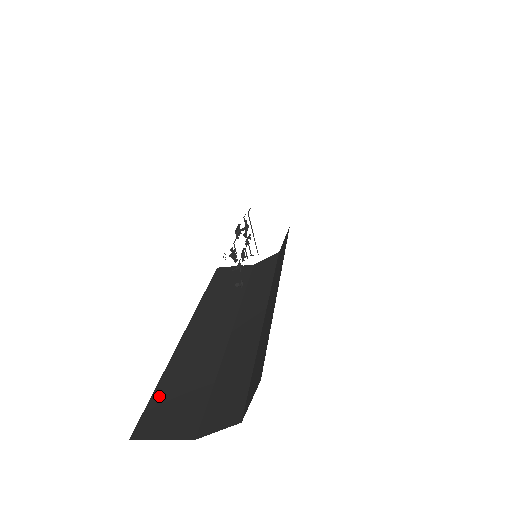
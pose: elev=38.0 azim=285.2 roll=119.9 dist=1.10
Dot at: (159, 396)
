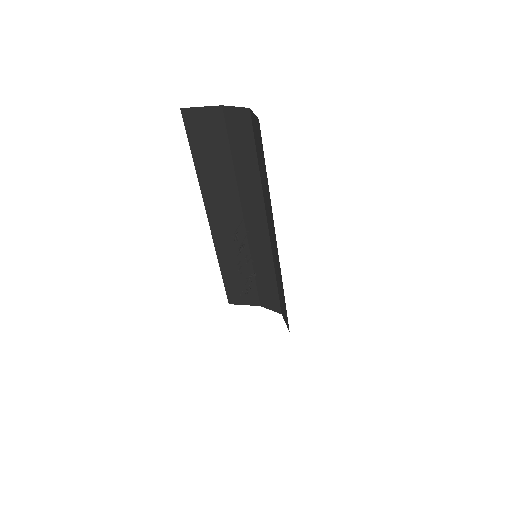
Dot at: (227, 281)
